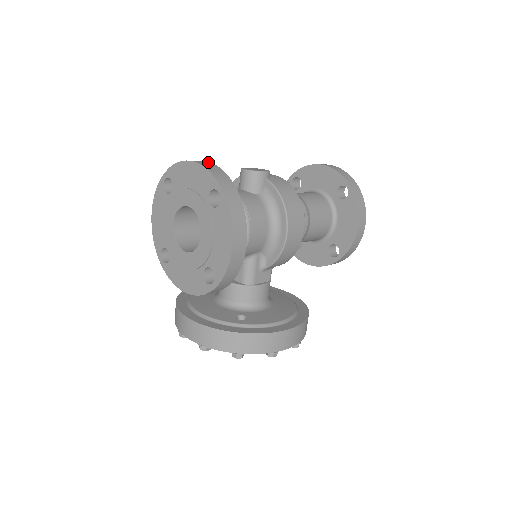
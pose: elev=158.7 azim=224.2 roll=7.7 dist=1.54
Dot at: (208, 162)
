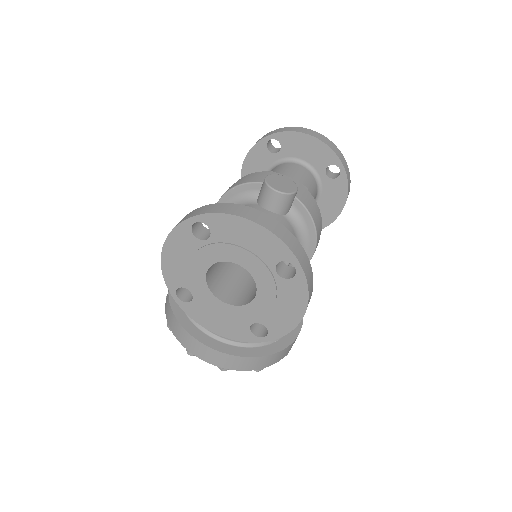
Dot at: (267, 216)
